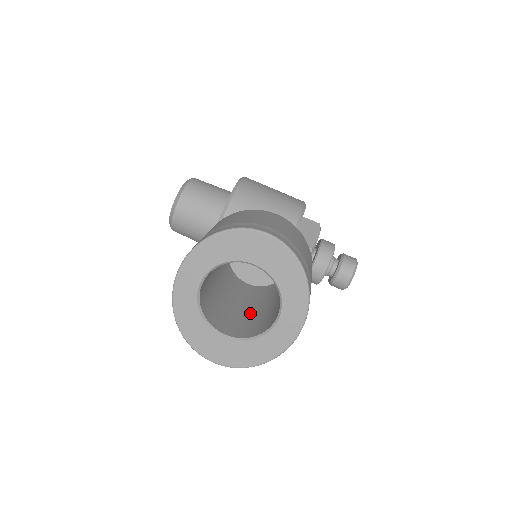
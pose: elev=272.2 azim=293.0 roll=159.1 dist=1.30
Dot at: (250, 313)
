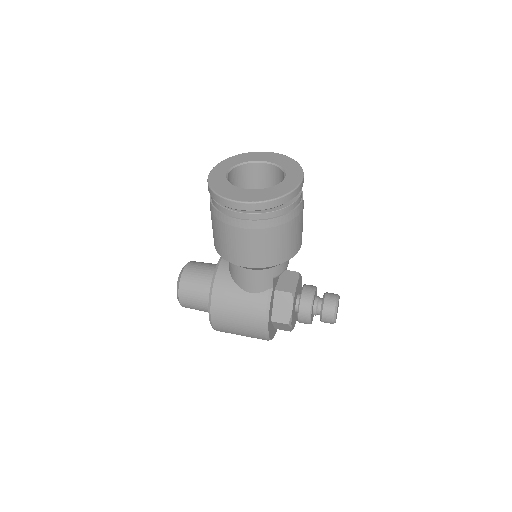
Dot at: occluded
